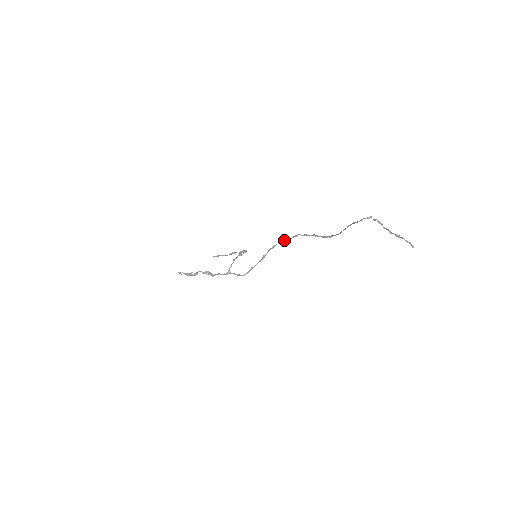
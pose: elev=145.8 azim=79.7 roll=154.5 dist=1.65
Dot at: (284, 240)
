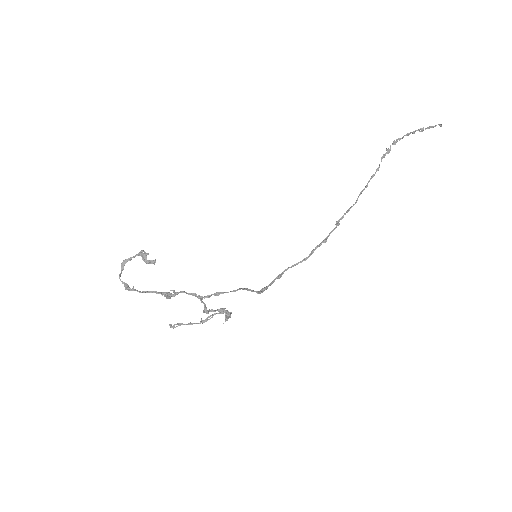
Dot at: (296, 264)
